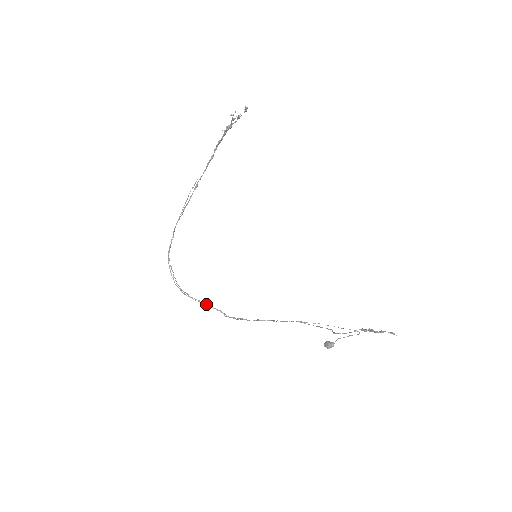
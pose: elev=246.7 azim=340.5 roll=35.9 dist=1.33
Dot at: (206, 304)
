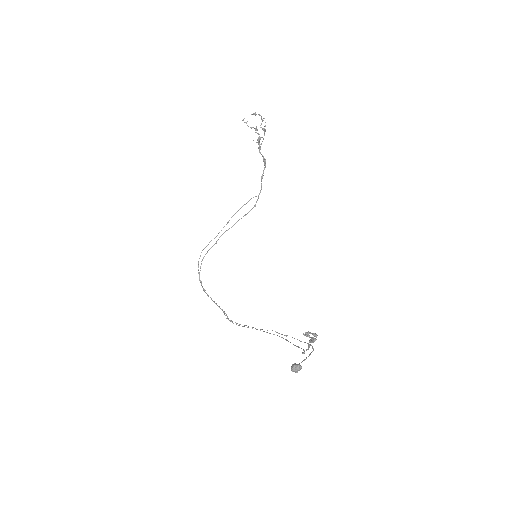
Dot at: (216, 303)
